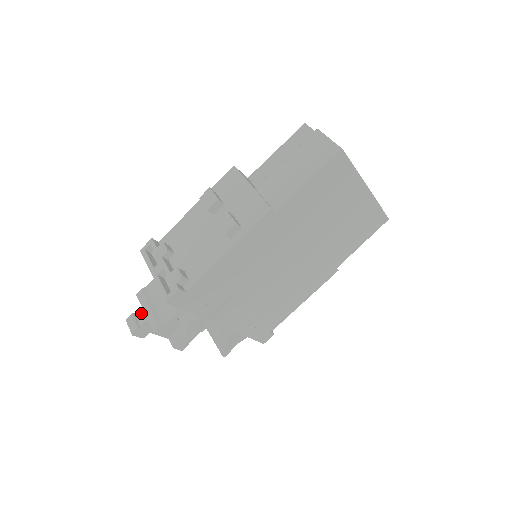
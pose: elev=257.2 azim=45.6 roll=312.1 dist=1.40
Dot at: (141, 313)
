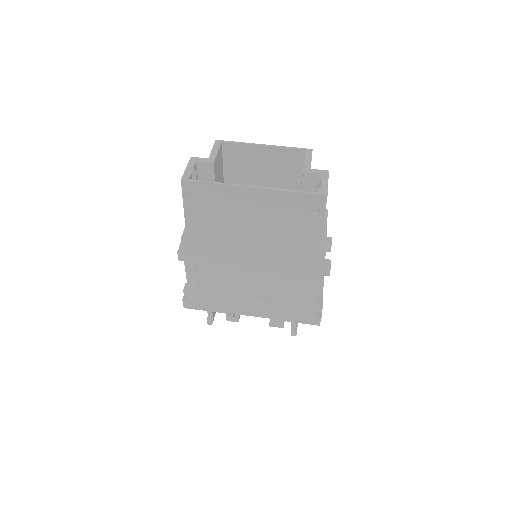
Dot at: occluded
